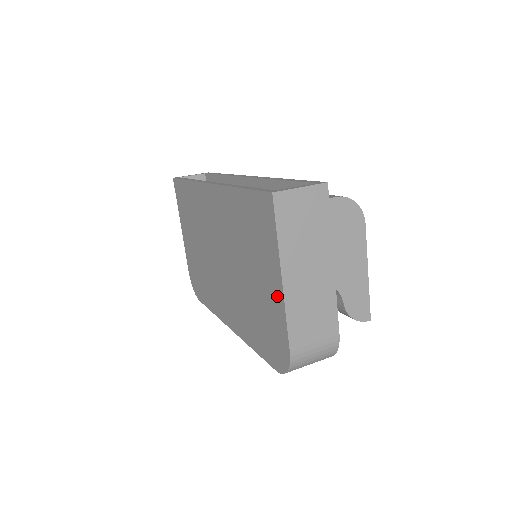
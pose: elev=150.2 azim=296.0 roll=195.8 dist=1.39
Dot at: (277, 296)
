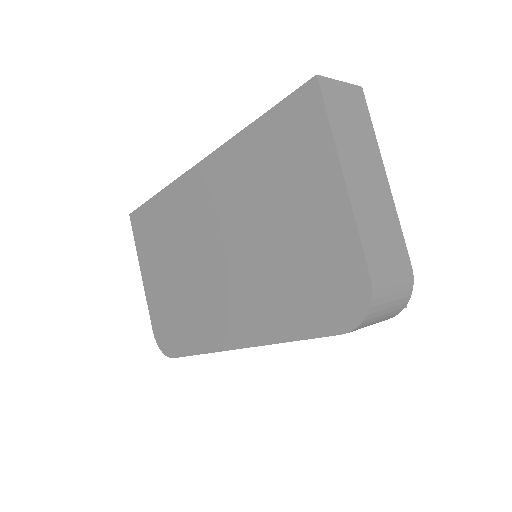
Dot at: (336, 208)
